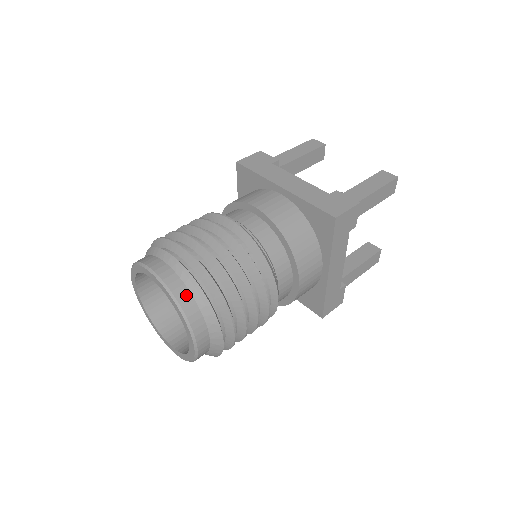
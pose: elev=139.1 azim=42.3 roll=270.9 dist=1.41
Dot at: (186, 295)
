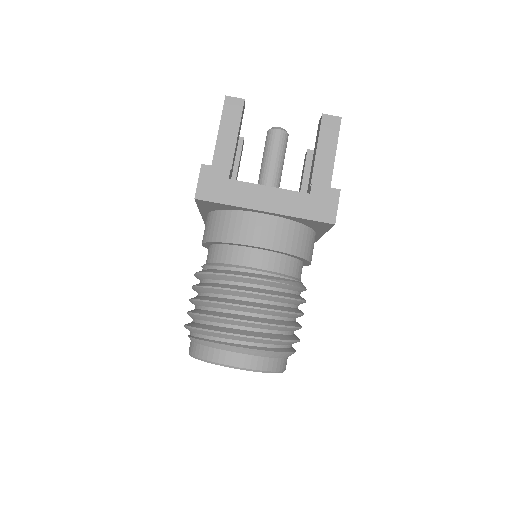
Dot at: (270, 362)
